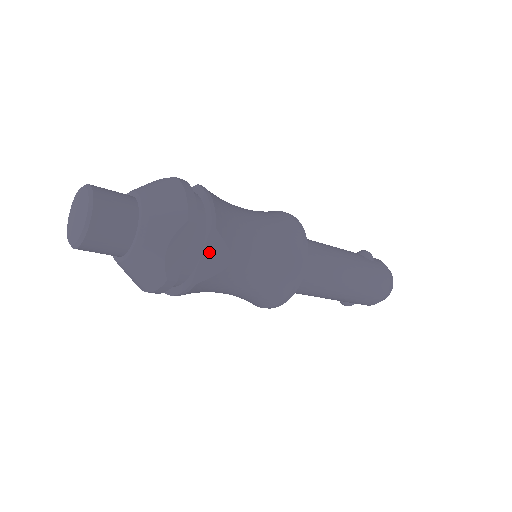
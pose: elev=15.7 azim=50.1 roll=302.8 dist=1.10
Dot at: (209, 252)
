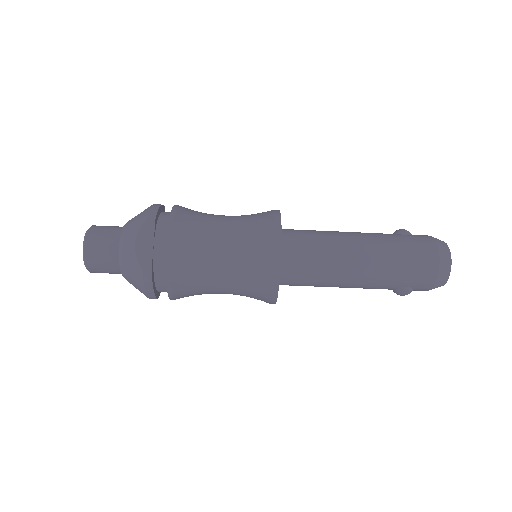
Dot at: (174, 241)
